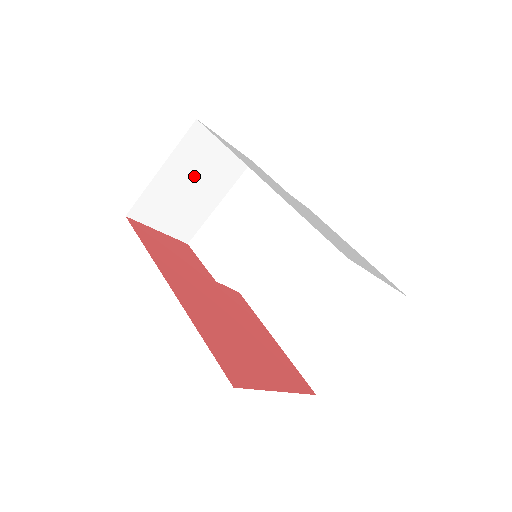
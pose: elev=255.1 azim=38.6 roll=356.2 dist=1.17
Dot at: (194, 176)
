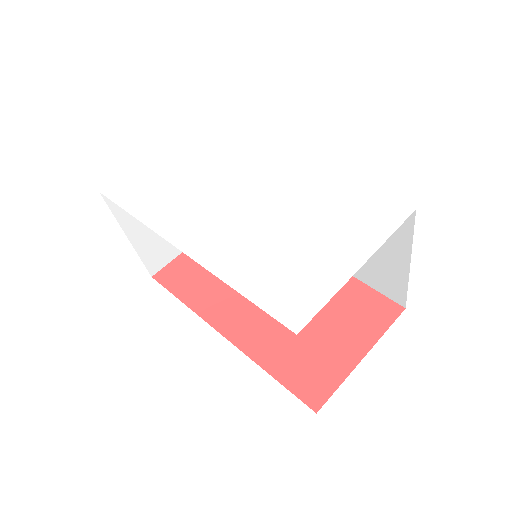
Dot at: occluded
